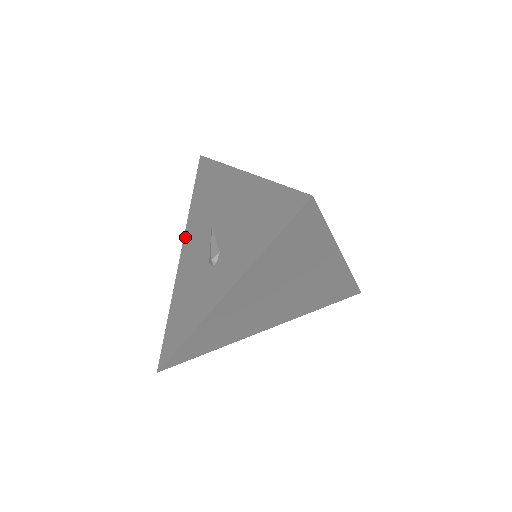
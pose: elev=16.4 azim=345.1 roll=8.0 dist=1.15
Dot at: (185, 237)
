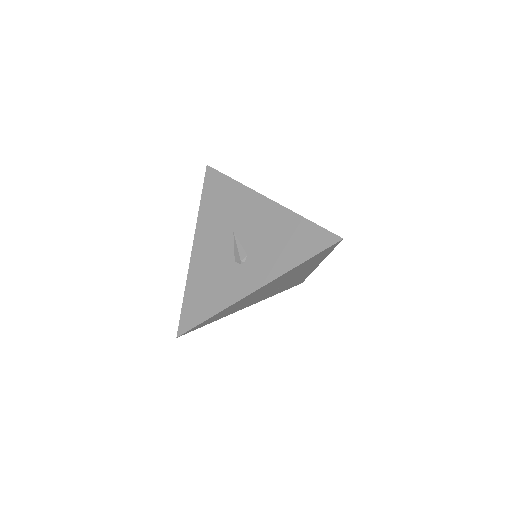
Dot at: (197, 233)
